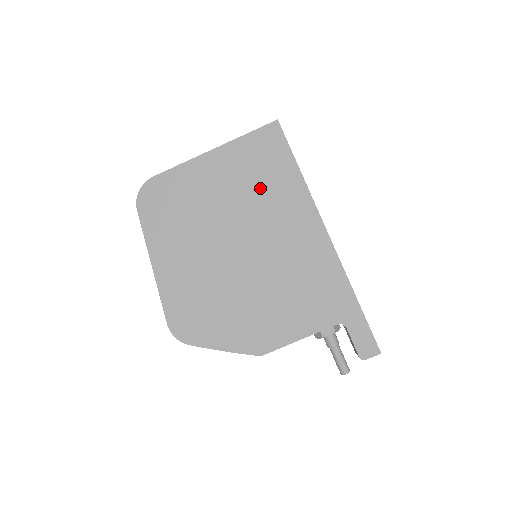
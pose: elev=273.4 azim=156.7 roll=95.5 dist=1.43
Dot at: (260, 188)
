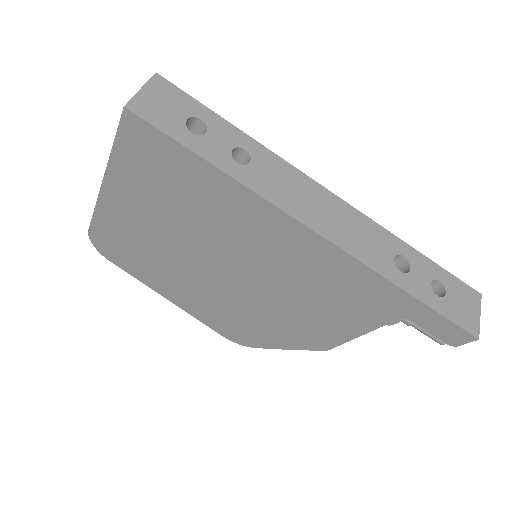
Dot at: (189, 206)
